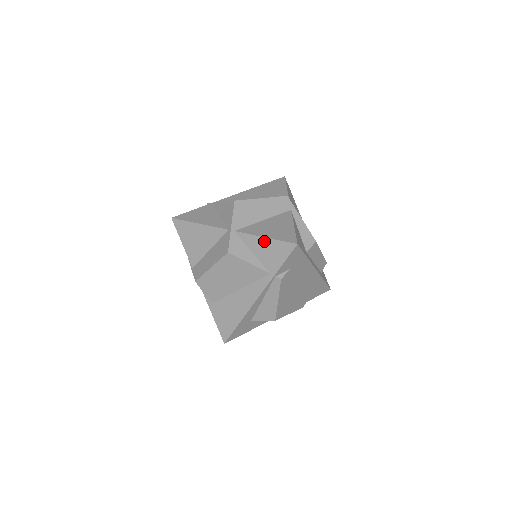
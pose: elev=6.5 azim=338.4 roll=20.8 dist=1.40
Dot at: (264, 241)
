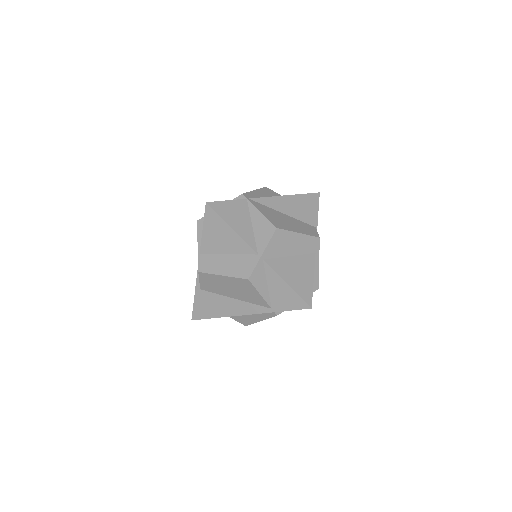
Dot at: (284, 286)
